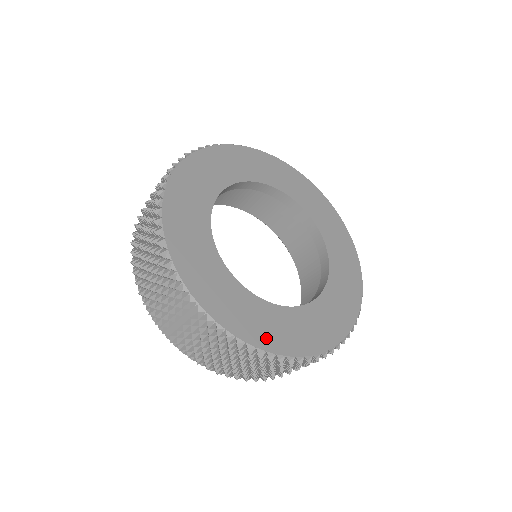
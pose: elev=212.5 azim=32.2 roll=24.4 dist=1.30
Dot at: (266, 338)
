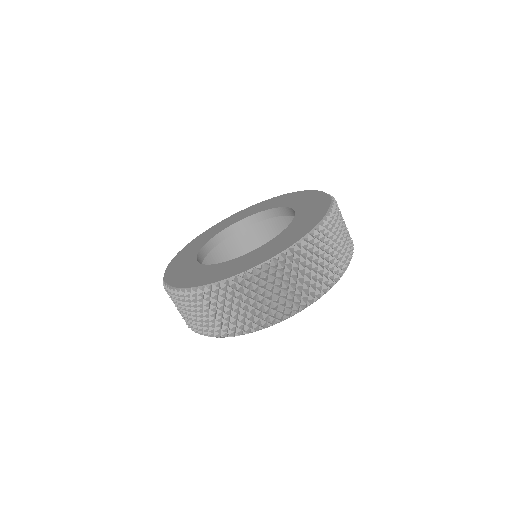
Dot at: (294, 238)
